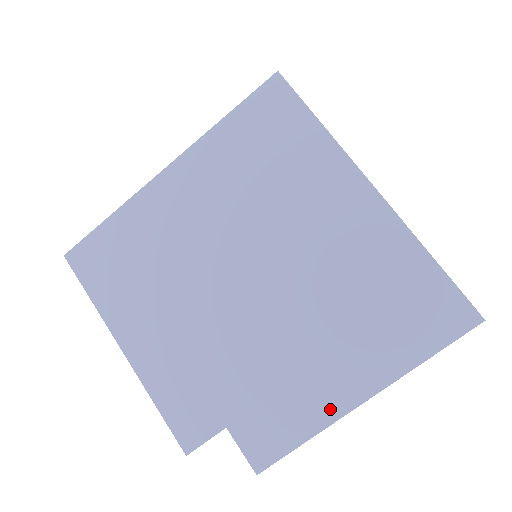
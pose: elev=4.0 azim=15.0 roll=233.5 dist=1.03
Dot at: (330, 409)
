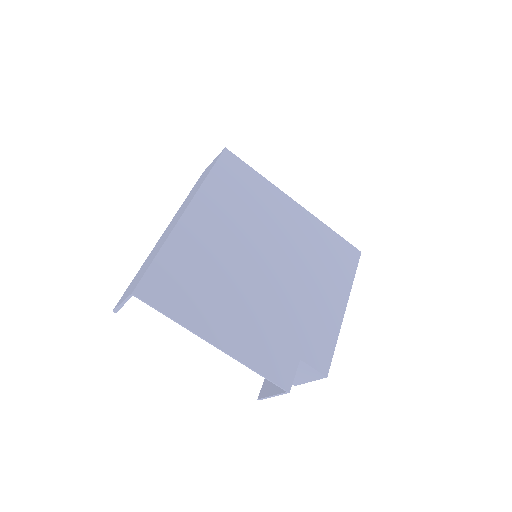
Dot at: (336, 320)
